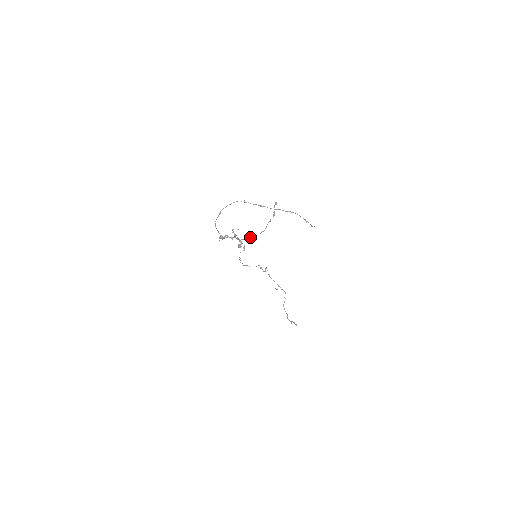
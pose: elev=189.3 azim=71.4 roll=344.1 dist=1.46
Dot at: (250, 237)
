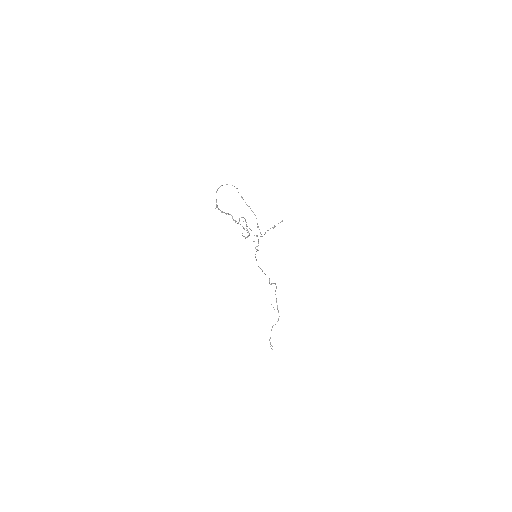
Dot at: occluded
